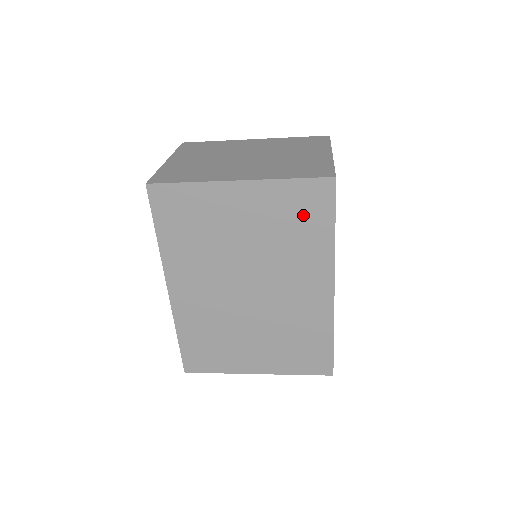
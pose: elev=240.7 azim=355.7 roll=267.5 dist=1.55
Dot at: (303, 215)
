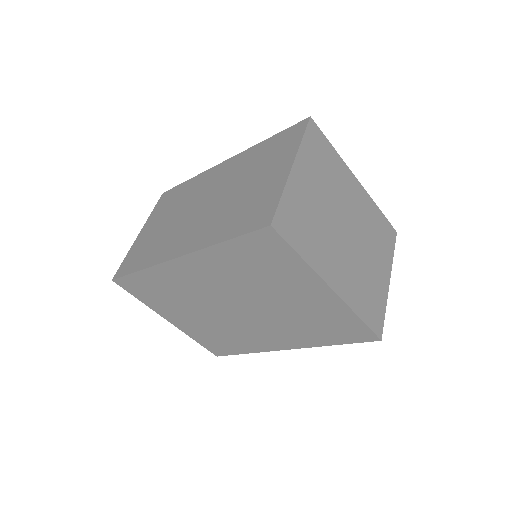
Dot at: (333, 328)
